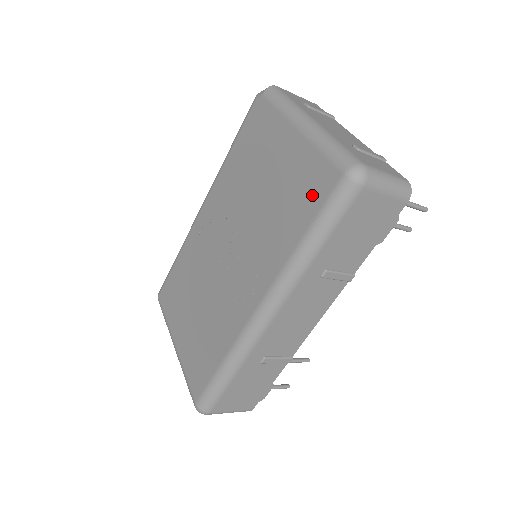
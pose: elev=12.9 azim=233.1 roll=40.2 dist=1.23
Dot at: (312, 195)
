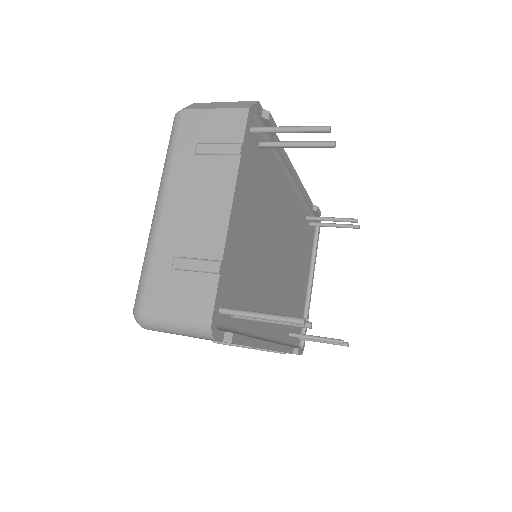
Dot at: occluded
